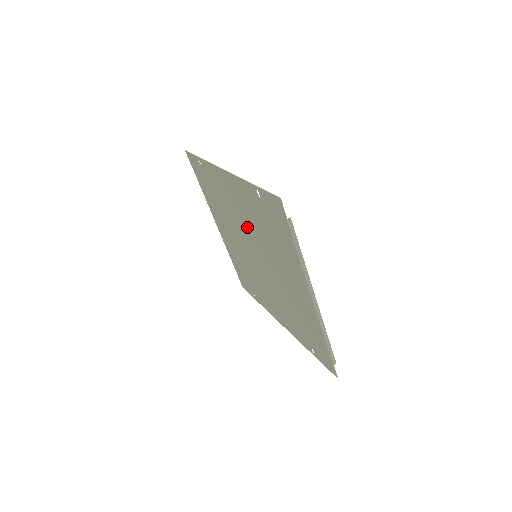
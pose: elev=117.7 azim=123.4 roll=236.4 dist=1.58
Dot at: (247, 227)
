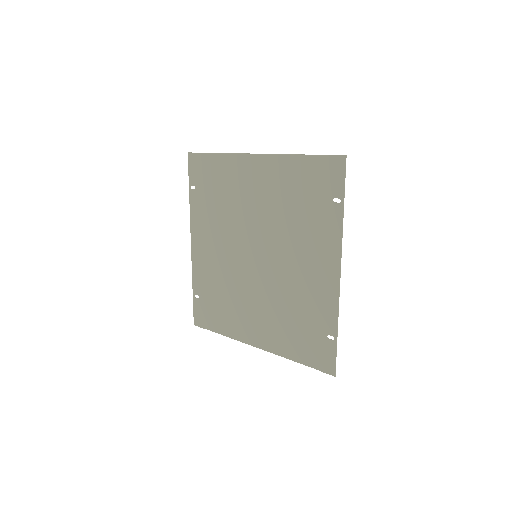
Dot at: (228, 244)
